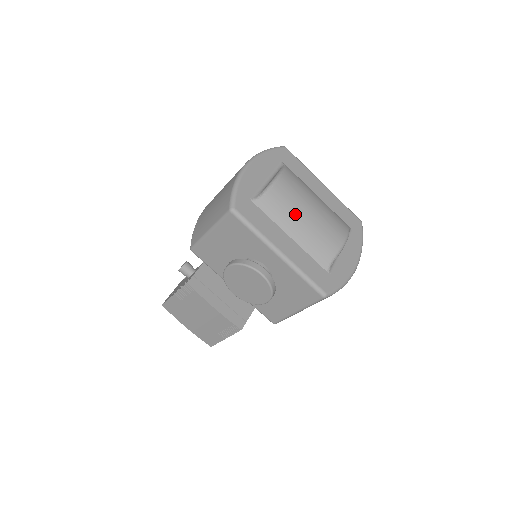
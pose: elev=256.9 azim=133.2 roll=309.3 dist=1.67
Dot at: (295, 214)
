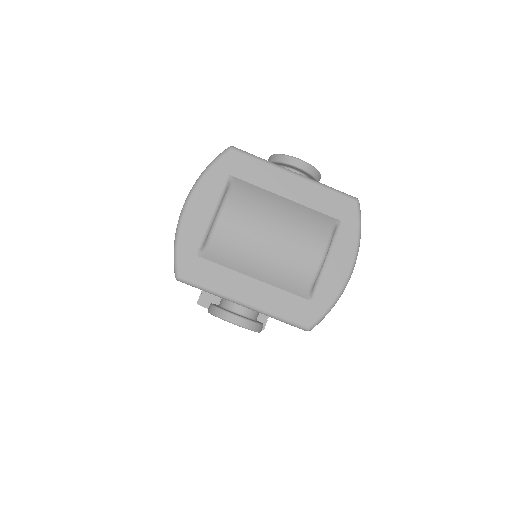
Dot at: (250, 253)
